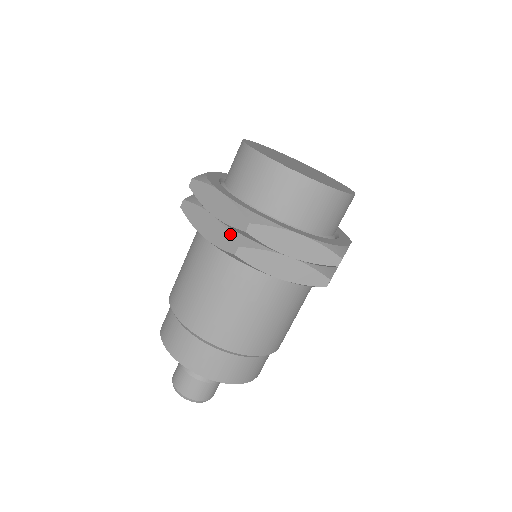
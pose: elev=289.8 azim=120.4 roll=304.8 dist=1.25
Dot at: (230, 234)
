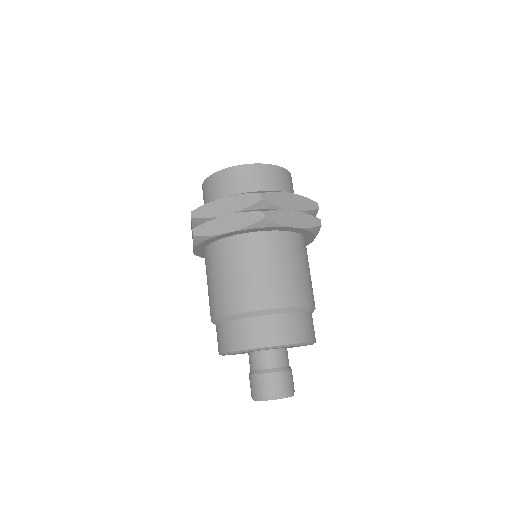
Dot at: (251, 211)
